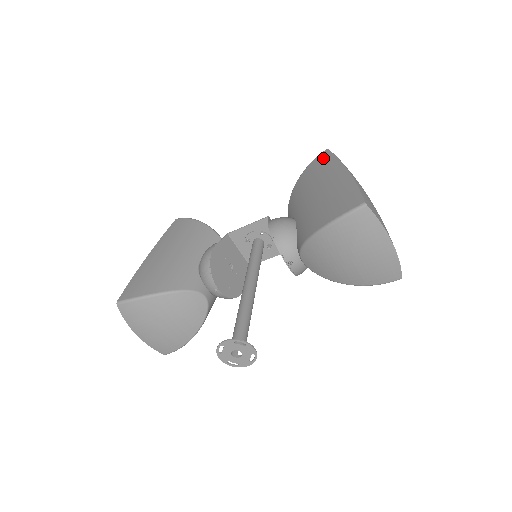
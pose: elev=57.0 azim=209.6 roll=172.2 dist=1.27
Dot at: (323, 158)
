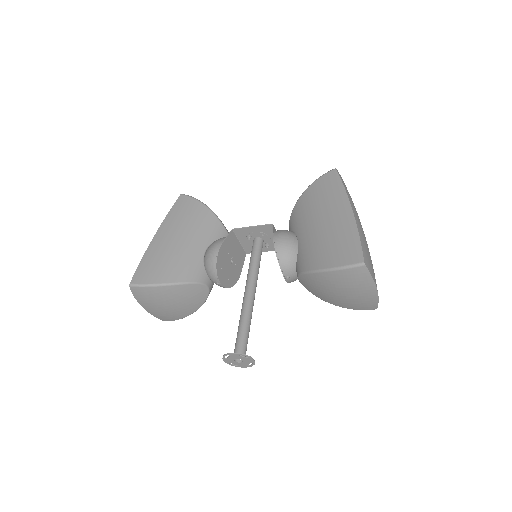
Dot at: (331, 180)
